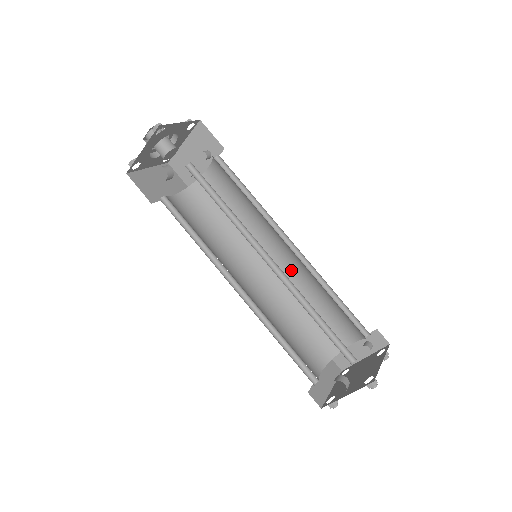
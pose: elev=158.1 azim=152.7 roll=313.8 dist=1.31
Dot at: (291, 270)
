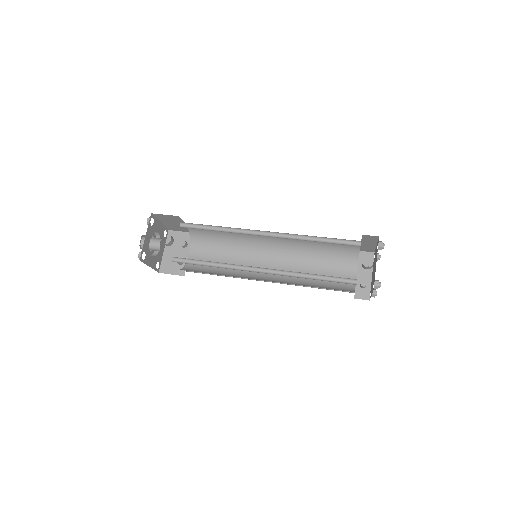
Dot at: (284, 264)
